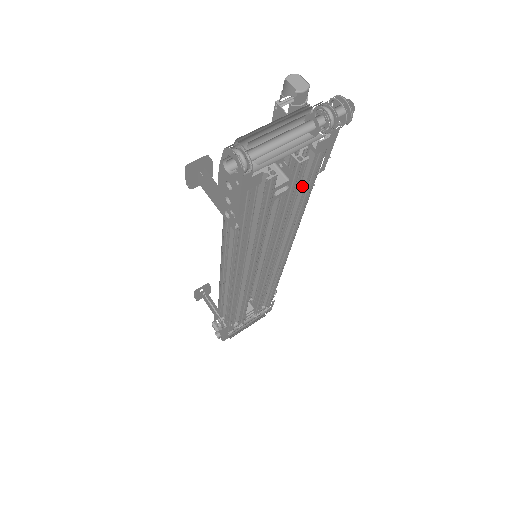
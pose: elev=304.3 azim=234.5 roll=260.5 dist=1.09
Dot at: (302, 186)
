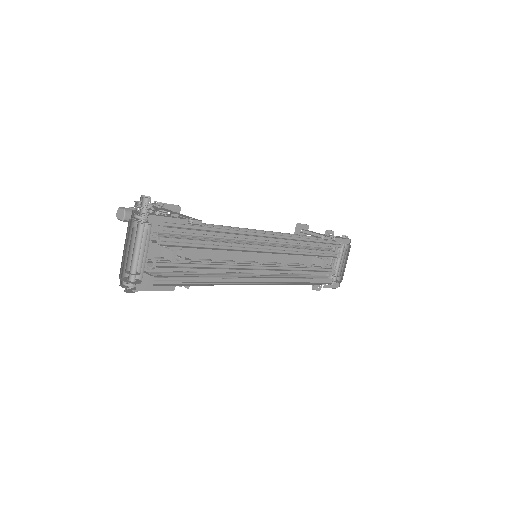
Dot at: (198, 230)
